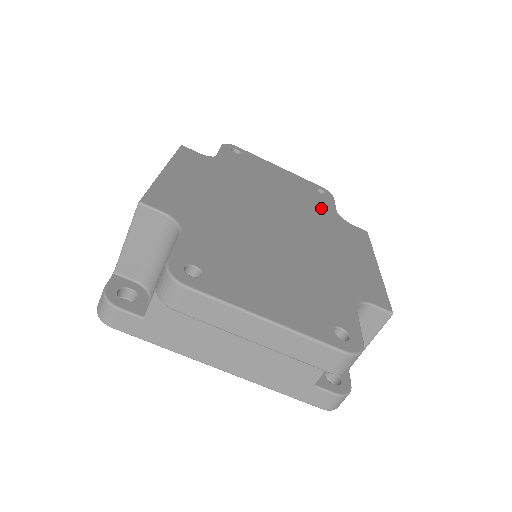
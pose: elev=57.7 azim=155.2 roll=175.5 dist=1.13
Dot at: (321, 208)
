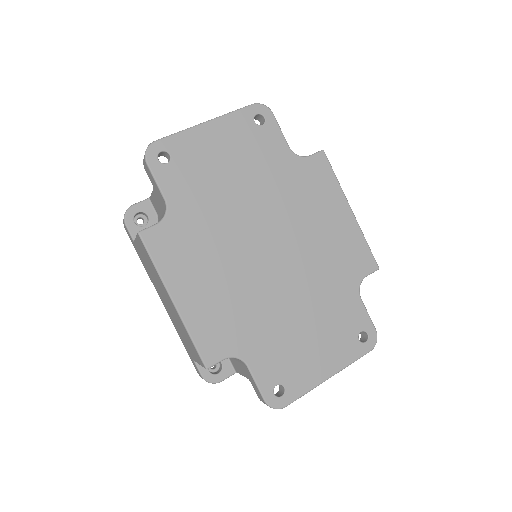
Dot at: (278, 166)
